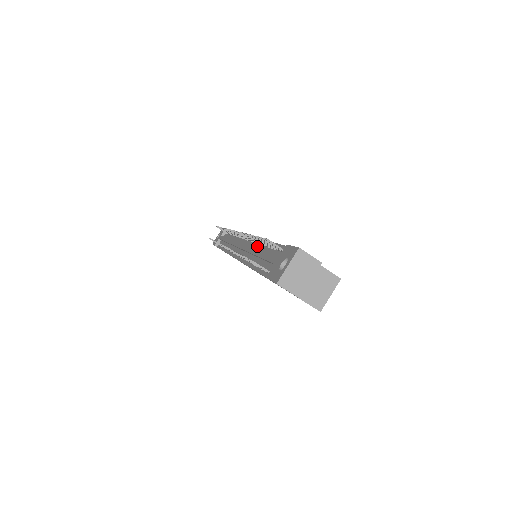
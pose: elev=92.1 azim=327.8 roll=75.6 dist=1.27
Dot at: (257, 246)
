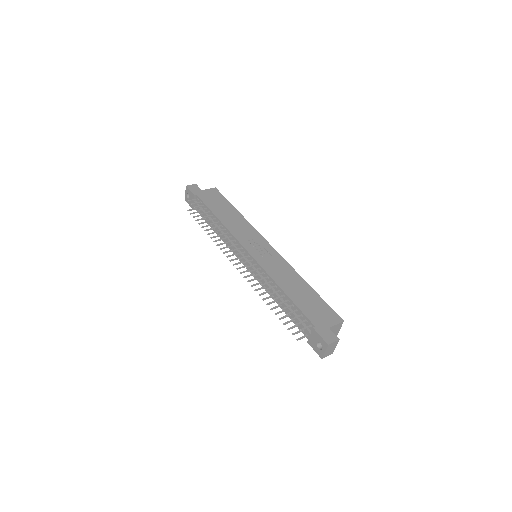
Dot at: (270, 283)
